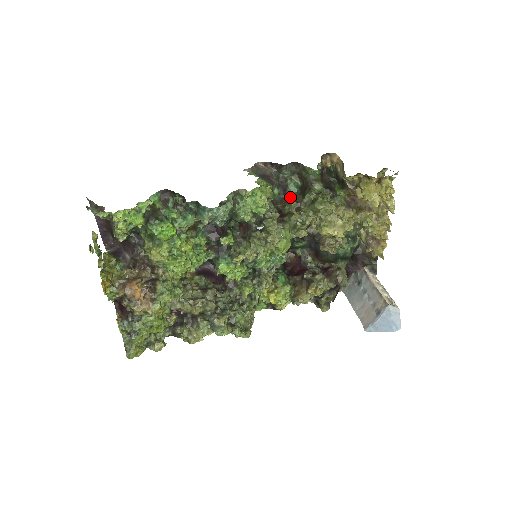
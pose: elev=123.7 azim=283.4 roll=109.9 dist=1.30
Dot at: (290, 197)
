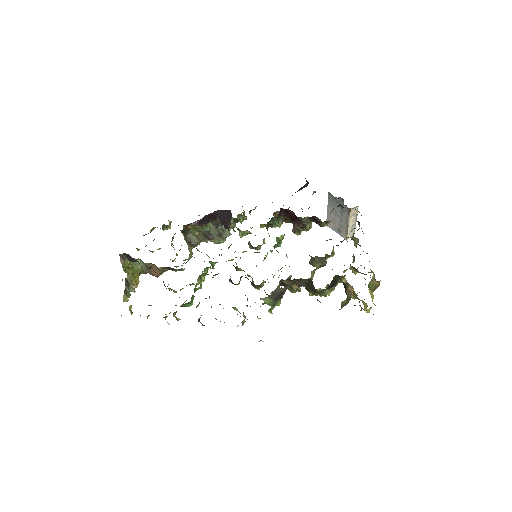
Dot at: occluded
